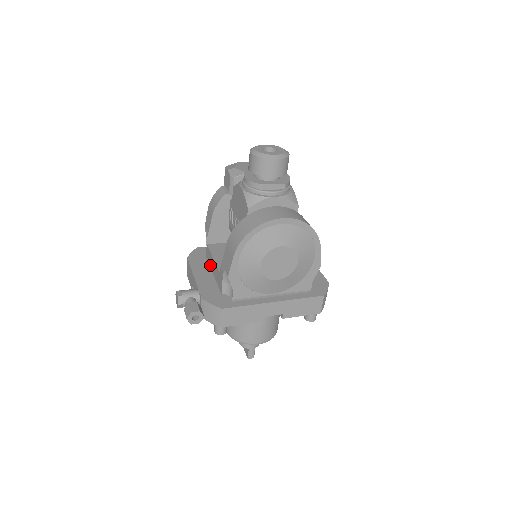
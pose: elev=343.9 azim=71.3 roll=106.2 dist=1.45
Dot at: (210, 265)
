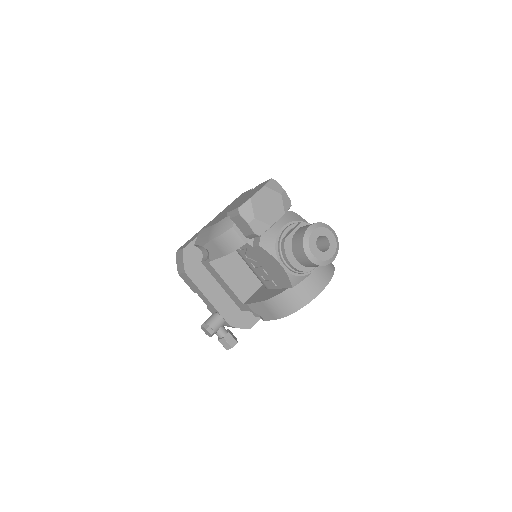
Dot at: (214, 277)
